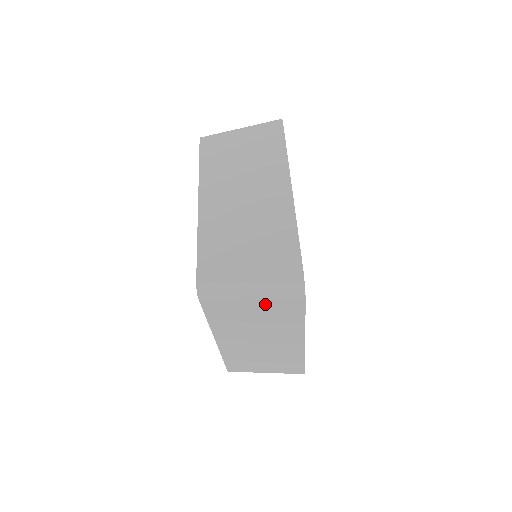
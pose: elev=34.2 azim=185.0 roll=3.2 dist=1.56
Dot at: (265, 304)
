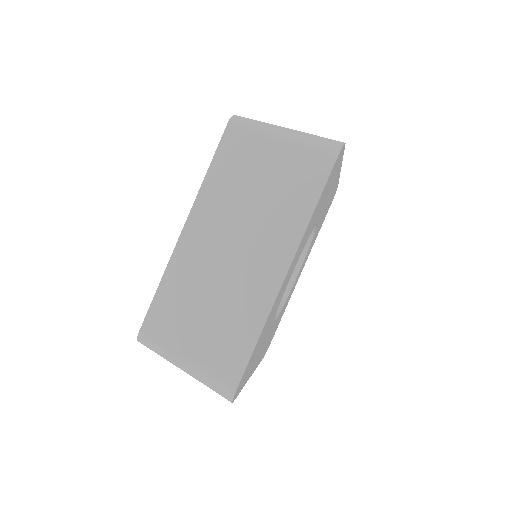
Dot at: occluded
